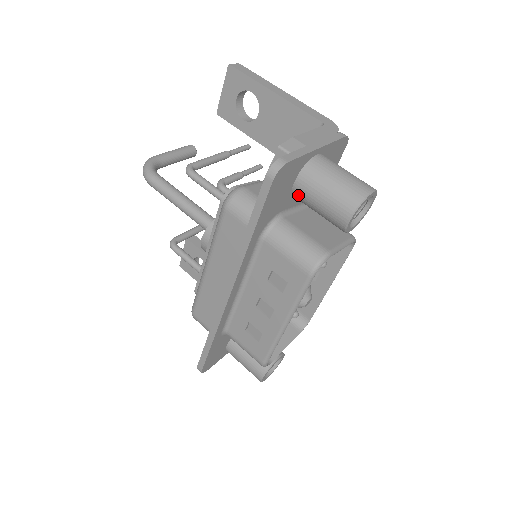
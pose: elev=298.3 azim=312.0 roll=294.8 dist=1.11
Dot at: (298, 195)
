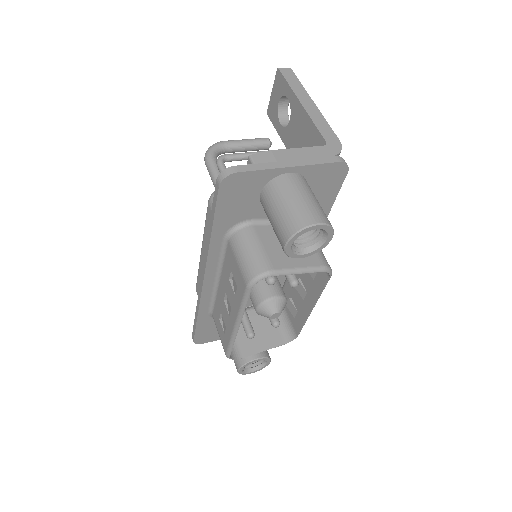
Dot at: (263, 207)
